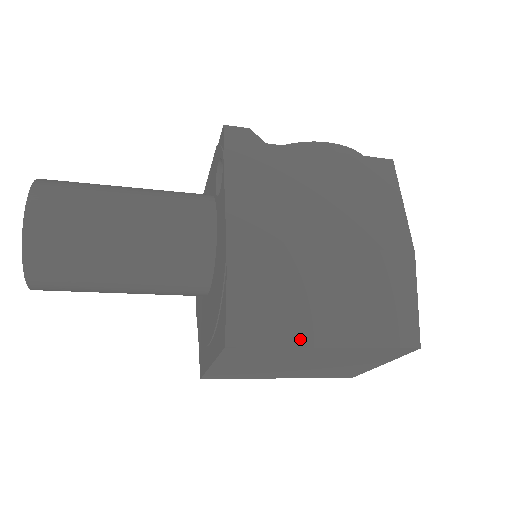
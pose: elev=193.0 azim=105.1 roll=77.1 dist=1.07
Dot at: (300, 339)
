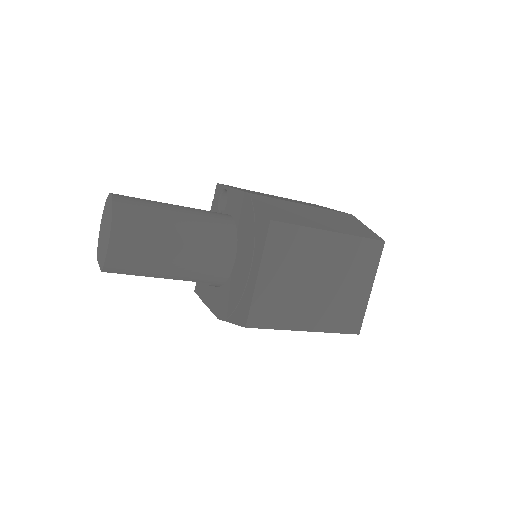
Dot at: (313, 226)
